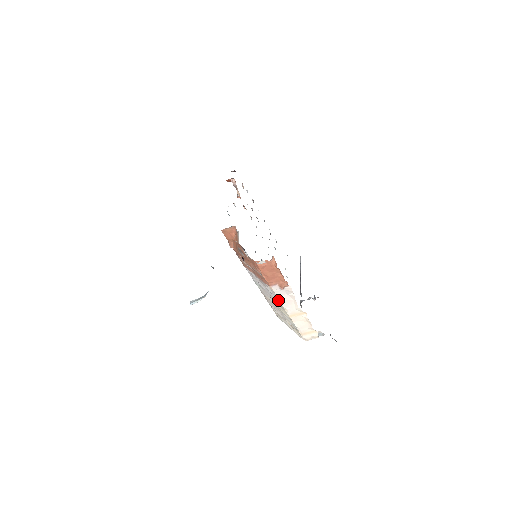
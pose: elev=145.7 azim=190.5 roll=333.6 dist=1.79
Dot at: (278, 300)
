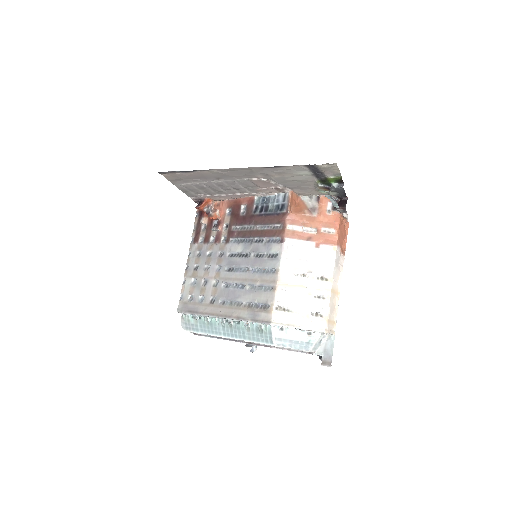
Dot at: (331, 267)
